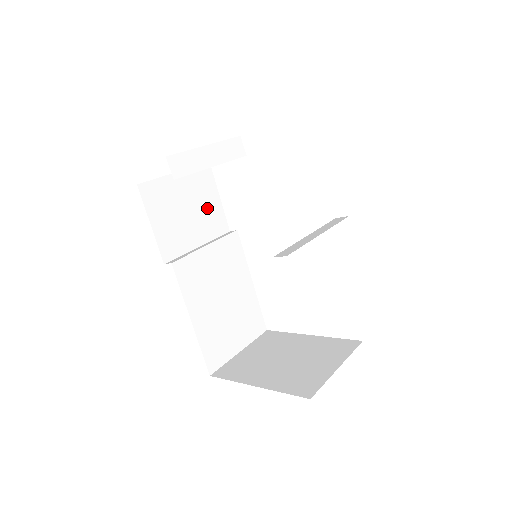
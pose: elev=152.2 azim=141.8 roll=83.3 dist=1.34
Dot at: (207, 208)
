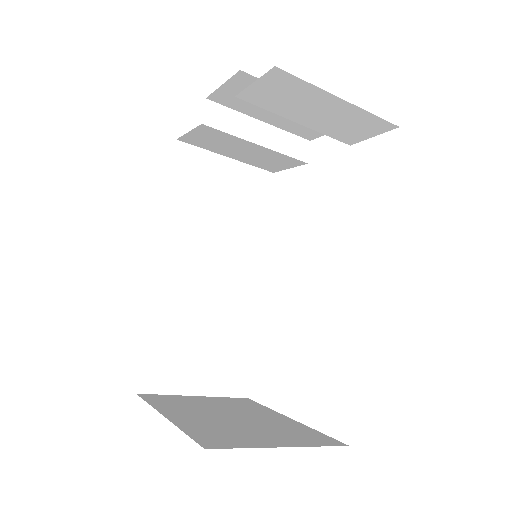
Dot at: (245, 214)
